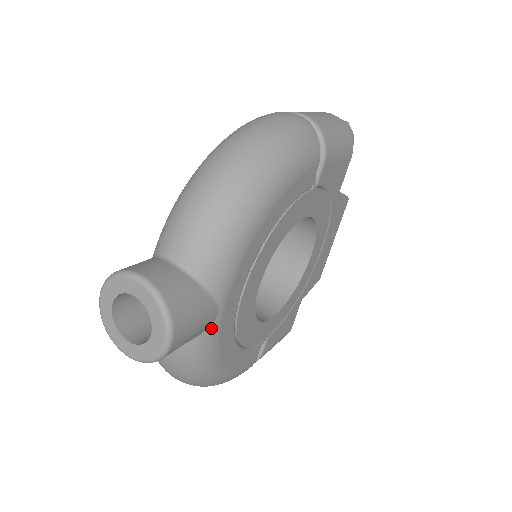
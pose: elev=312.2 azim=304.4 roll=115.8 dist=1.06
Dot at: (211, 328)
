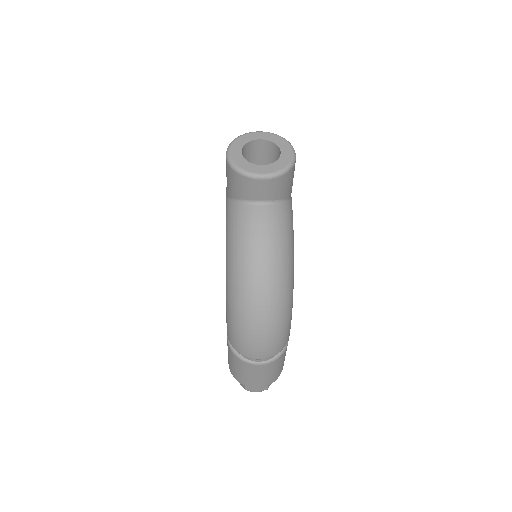
Dot at: (291, 202)
